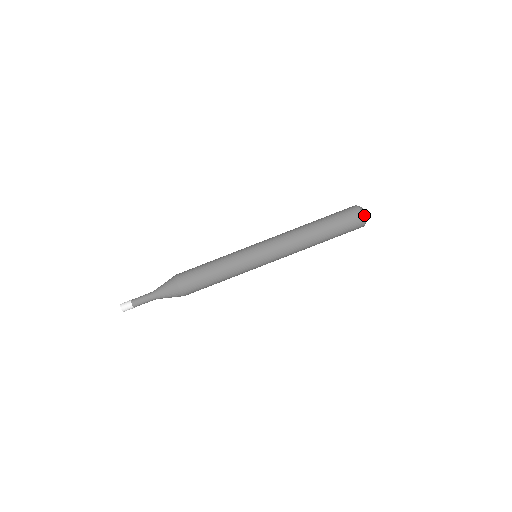
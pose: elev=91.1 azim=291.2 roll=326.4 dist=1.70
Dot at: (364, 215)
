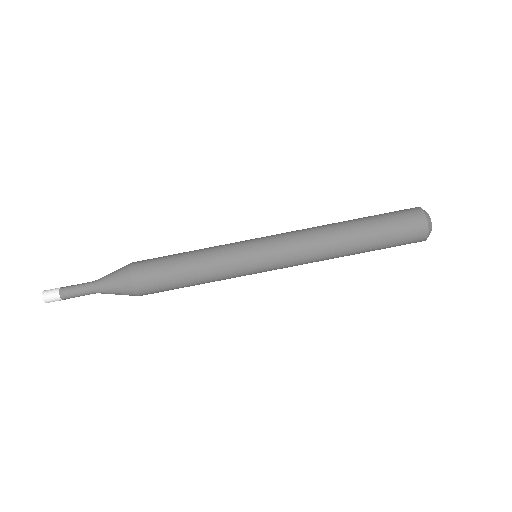
Dot at: (430, 229)
